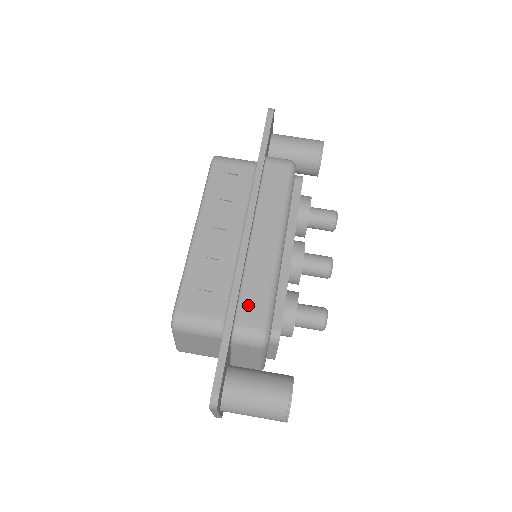
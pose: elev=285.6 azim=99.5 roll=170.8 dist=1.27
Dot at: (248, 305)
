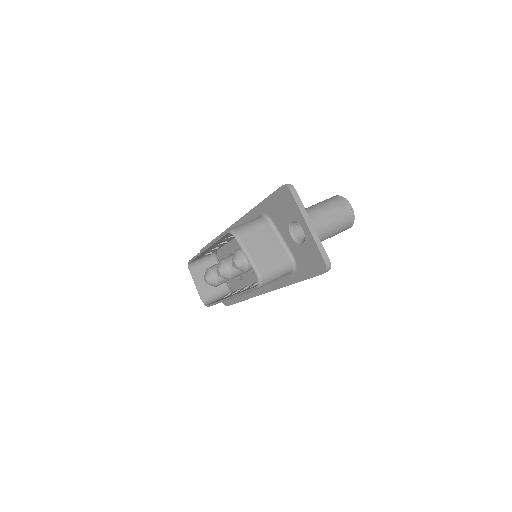
Dot at: occluded
